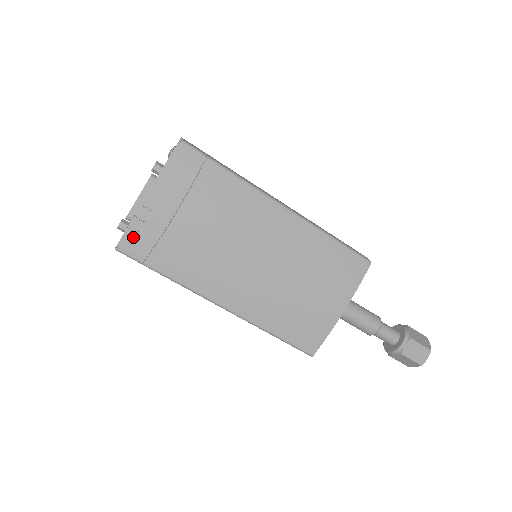
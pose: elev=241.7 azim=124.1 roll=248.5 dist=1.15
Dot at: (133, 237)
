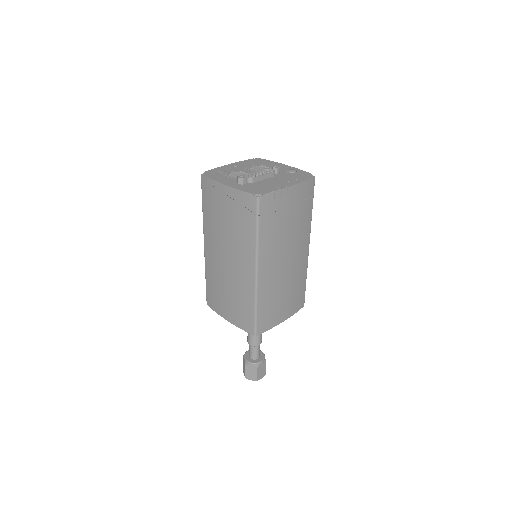
Dot at: (270, 199)
